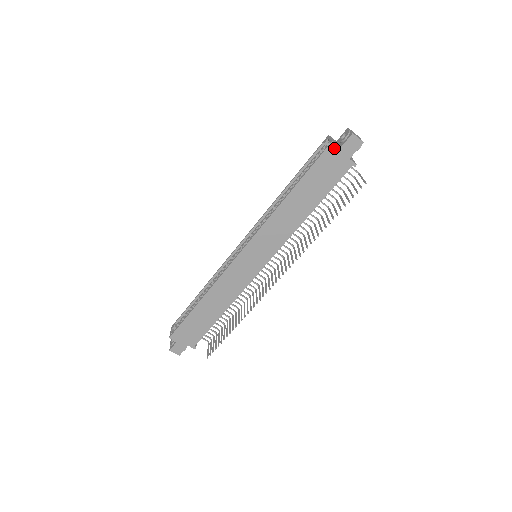
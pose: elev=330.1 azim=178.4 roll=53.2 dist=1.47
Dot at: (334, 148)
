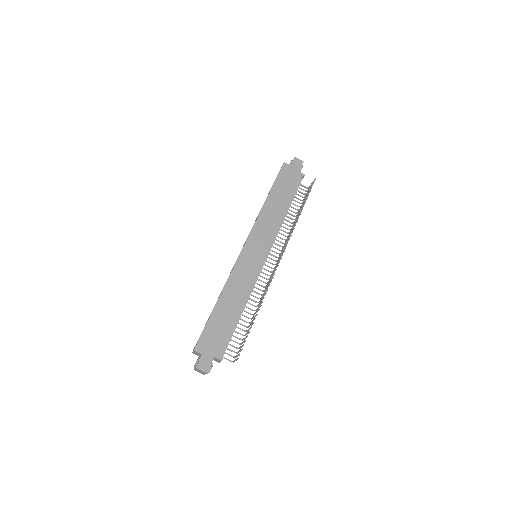
Dot at: (287, 166)
